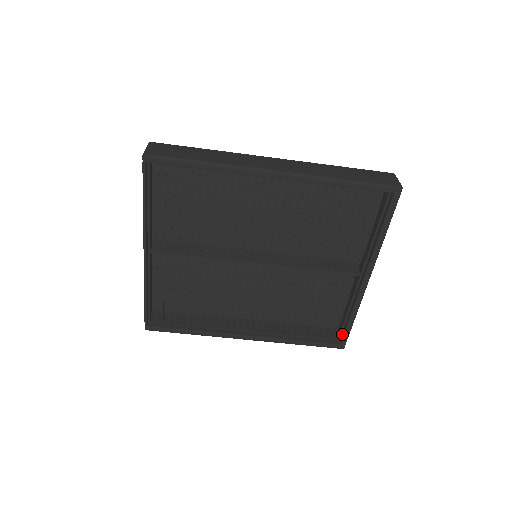
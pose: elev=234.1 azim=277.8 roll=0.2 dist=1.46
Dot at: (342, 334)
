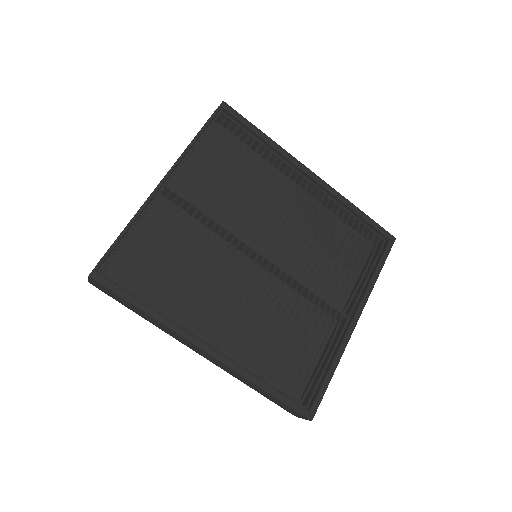
Dot at: (314, 396)
